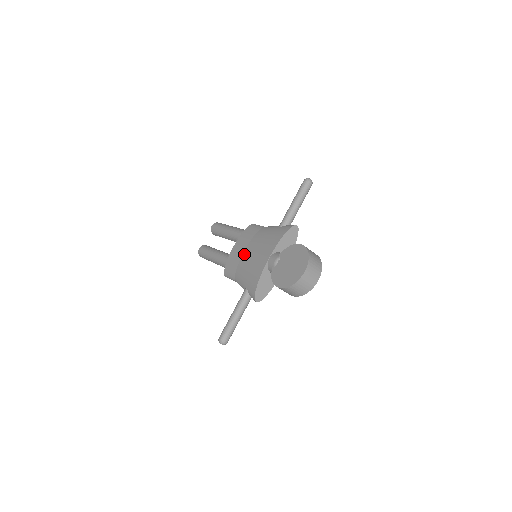
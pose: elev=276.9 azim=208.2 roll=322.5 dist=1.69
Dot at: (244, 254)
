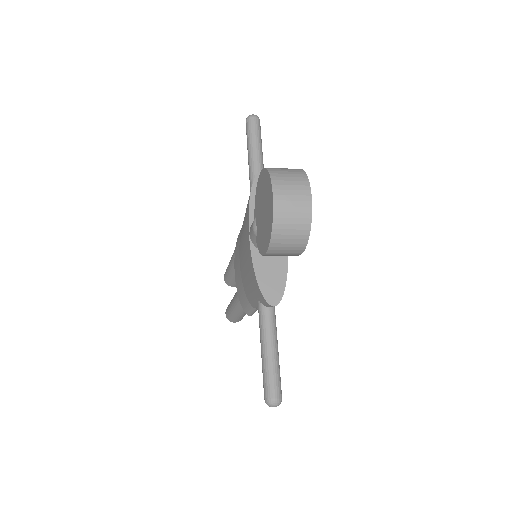
Dot at: (240, 265)
